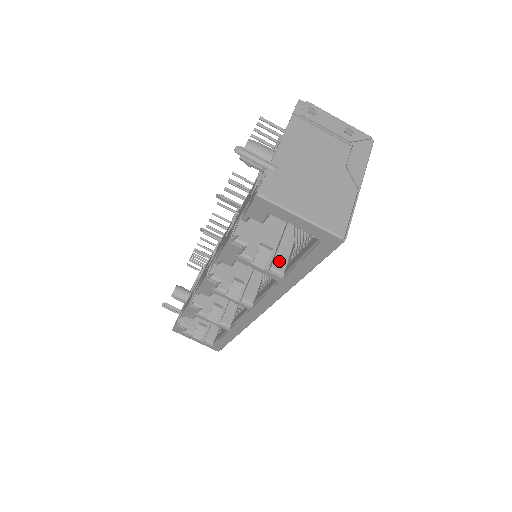
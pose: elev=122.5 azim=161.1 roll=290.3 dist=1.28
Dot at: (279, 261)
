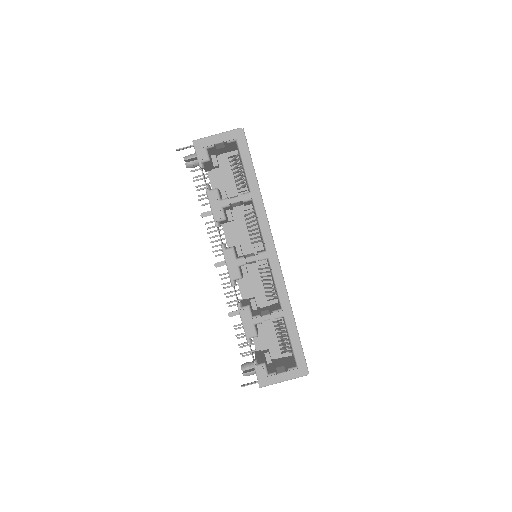
Dot at: occluded
